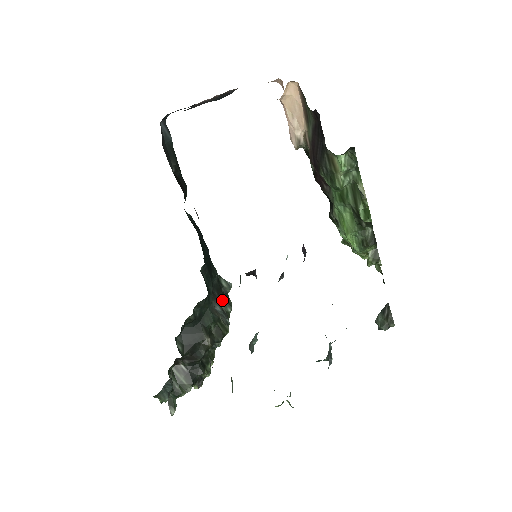
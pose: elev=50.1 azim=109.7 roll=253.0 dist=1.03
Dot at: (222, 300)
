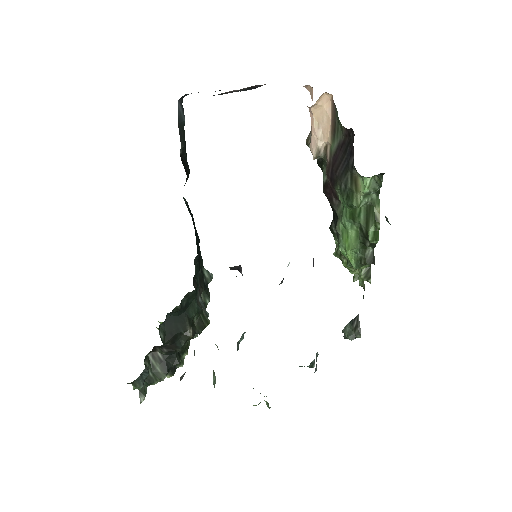
Dot at: (203, 291)
